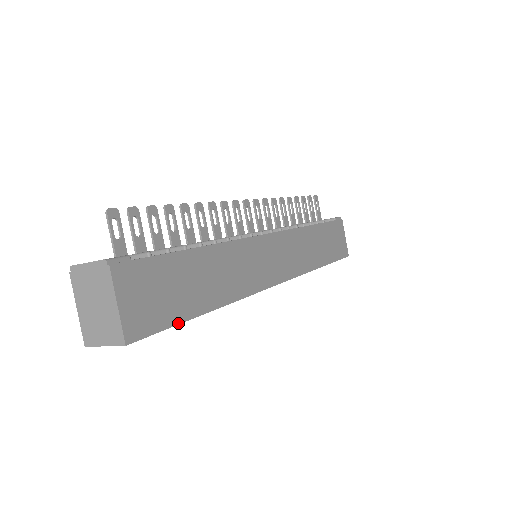
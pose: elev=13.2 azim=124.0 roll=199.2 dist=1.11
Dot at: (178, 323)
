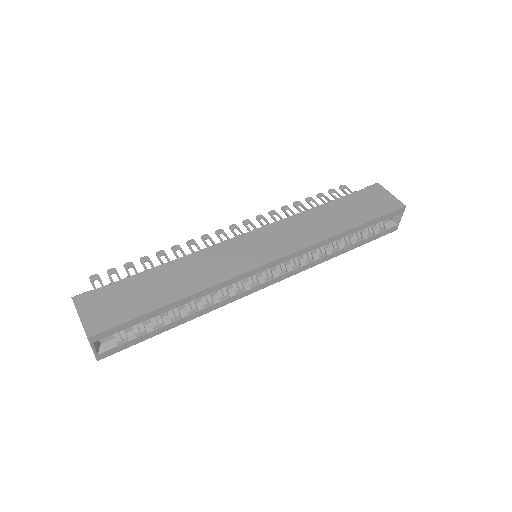
Dot at: (139, 316)
